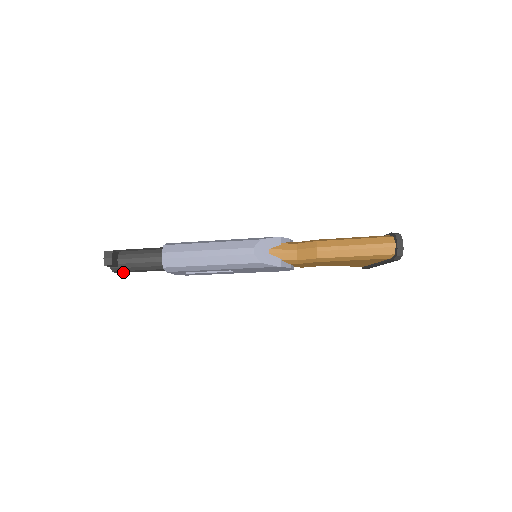
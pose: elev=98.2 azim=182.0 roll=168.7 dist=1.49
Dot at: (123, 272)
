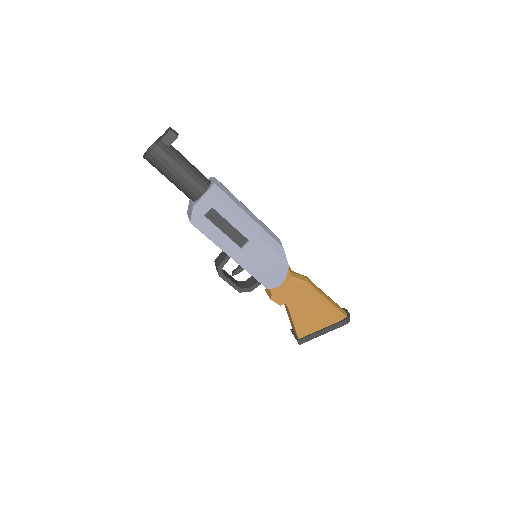
Dot at: (162, 156)
